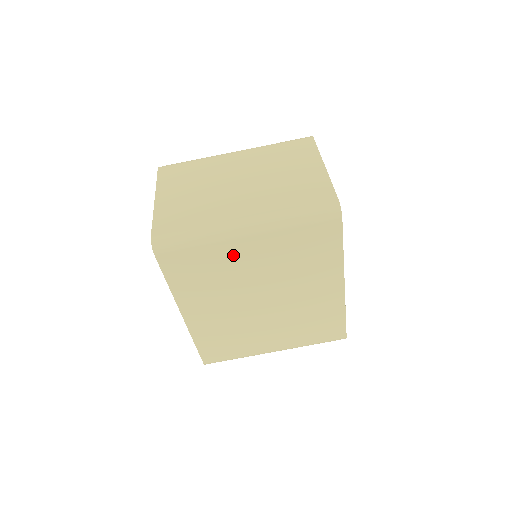
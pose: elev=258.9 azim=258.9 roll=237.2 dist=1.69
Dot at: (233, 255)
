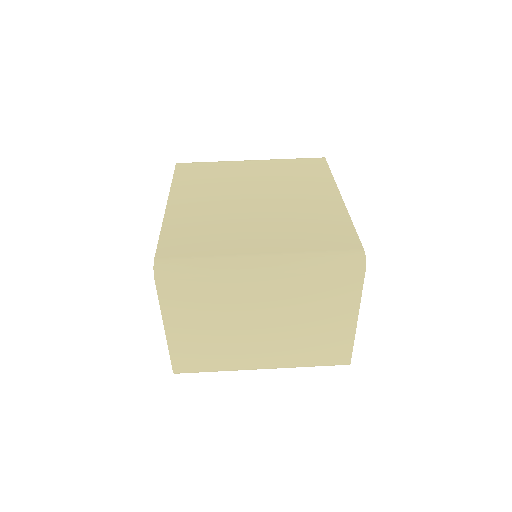
Dot at: (236, 169)
